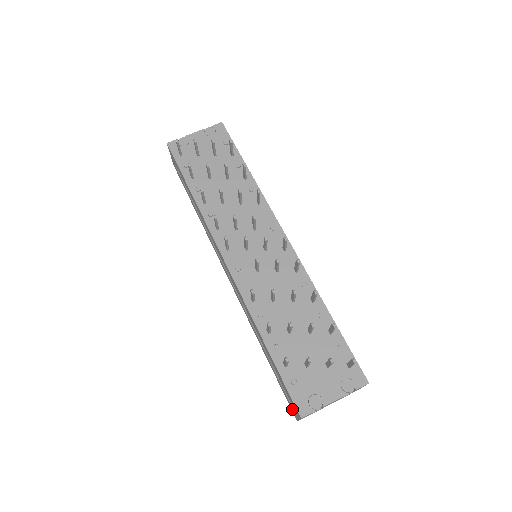
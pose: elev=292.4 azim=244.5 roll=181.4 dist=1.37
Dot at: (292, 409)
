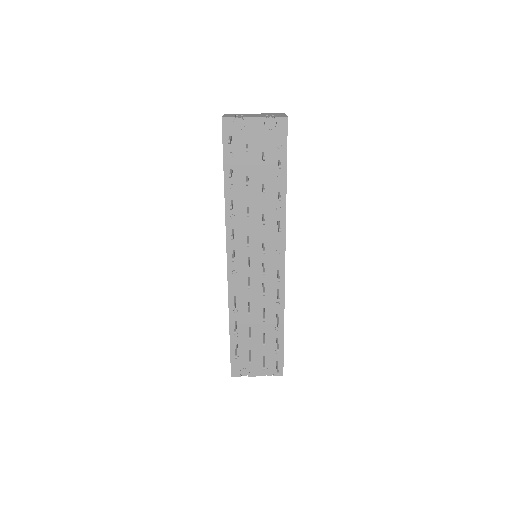
Dot at: occluded
